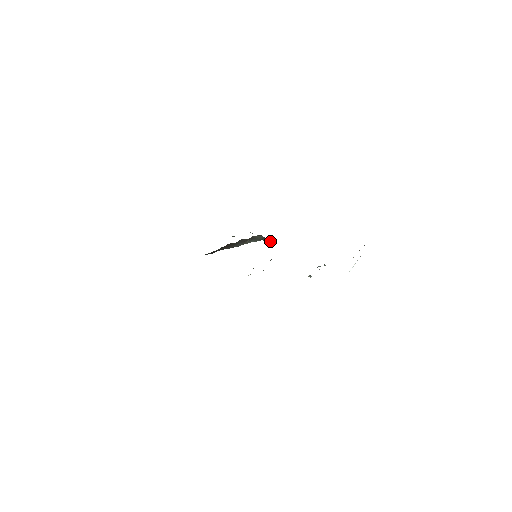
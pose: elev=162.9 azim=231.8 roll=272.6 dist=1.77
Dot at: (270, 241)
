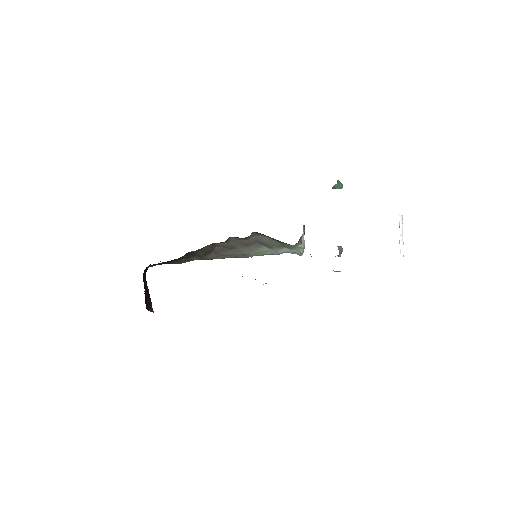
Dot at: (300, 250)
